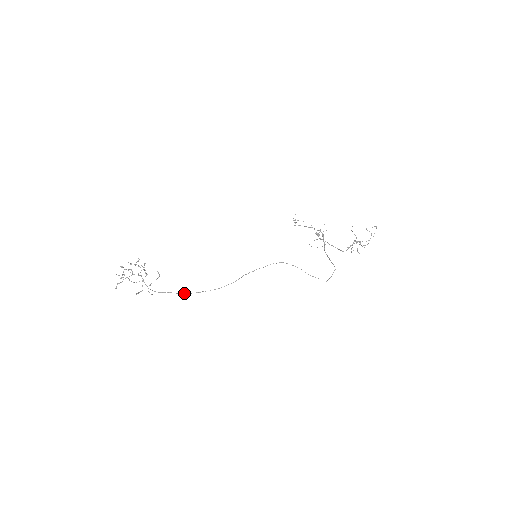
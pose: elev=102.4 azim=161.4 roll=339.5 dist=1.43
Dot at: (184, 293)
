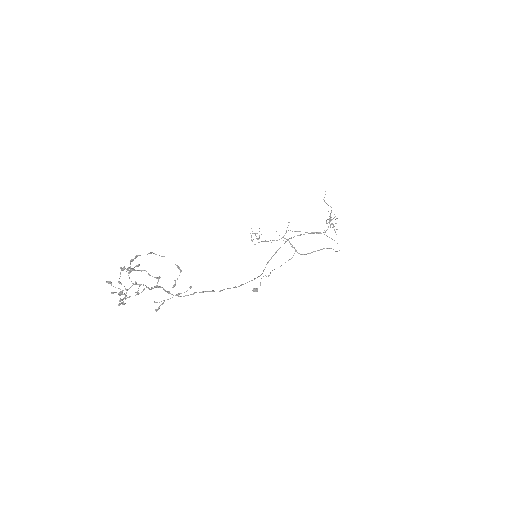
Dot at: (223, 289)
